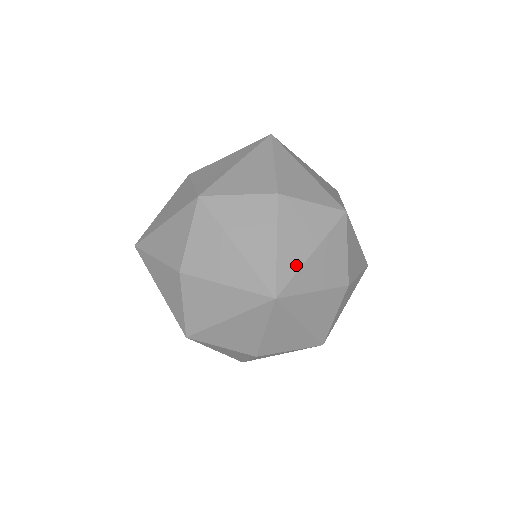
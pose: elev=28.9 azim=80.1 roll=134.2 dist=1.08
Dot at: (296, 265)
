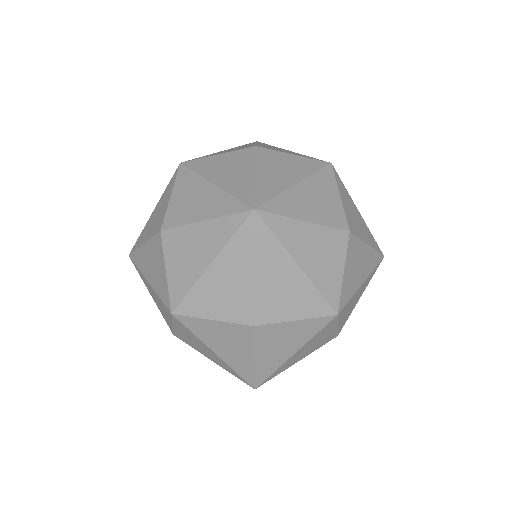
Dot at: (275, 367)
